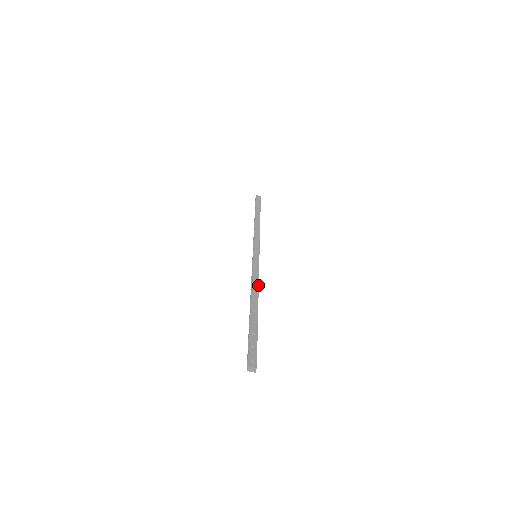
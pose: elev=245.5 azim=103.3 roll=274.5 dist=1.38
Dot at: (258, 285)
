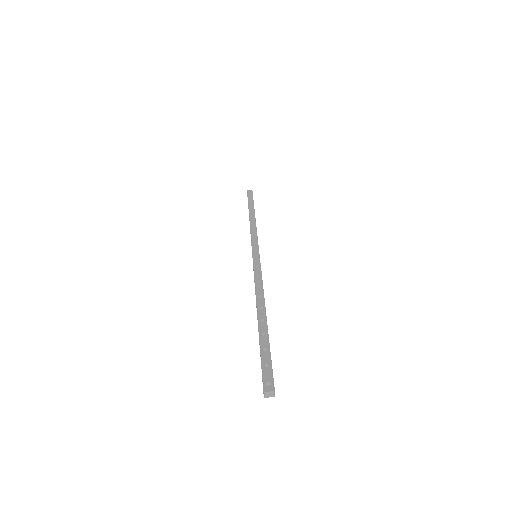
Dot at: (262, 289)
